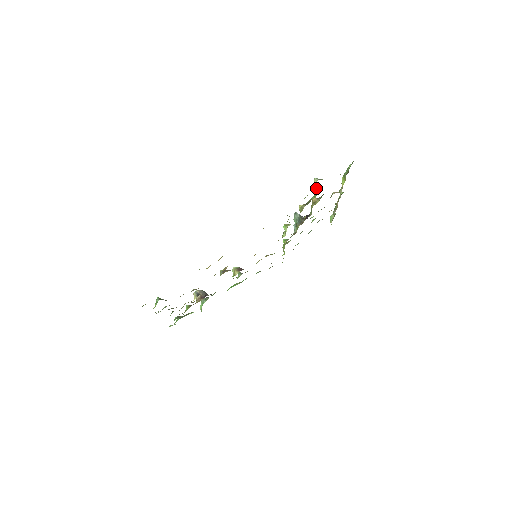
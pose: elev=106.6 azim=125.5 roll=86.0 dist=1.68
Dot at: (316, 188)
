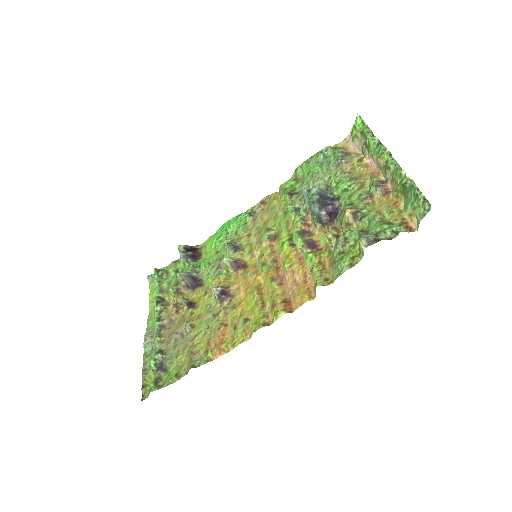
Dot at: occluded
